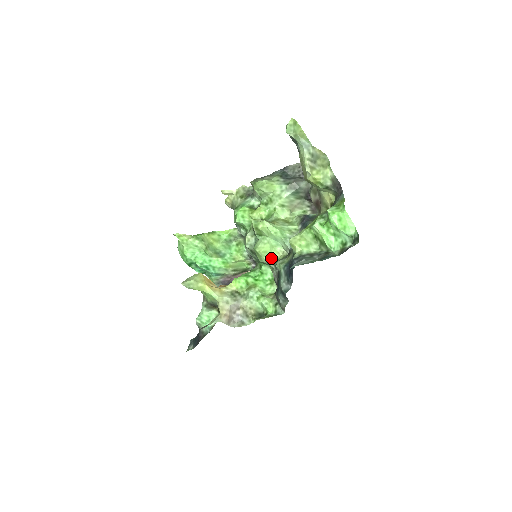
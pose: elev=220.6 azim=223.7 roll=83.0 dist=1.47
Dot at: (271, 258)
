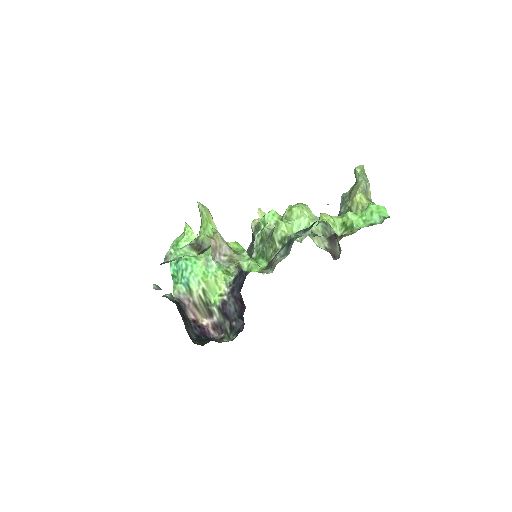
Dot at: (287, 234)
